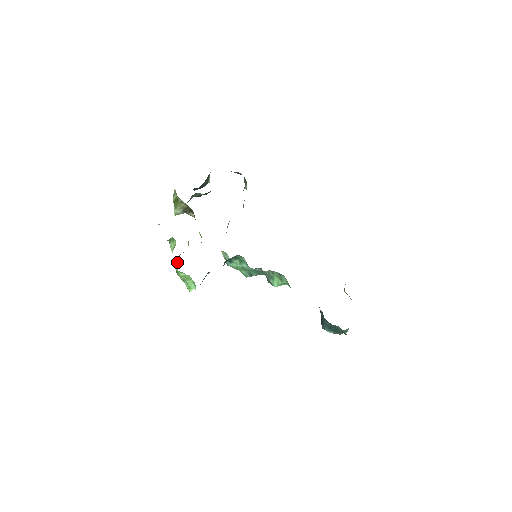
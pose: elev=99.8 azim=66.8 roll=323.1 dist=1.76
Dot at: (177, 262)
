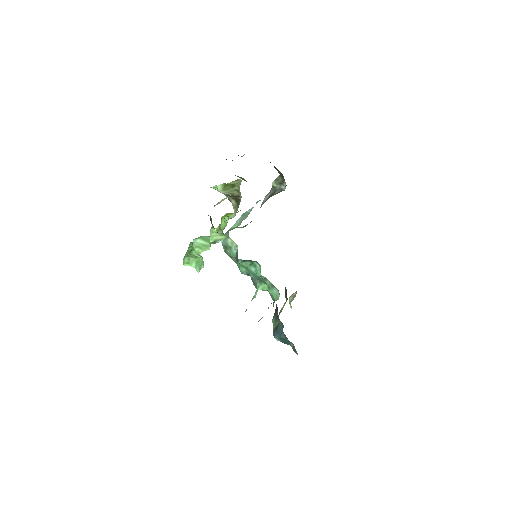
Dot at: (205, 248)
